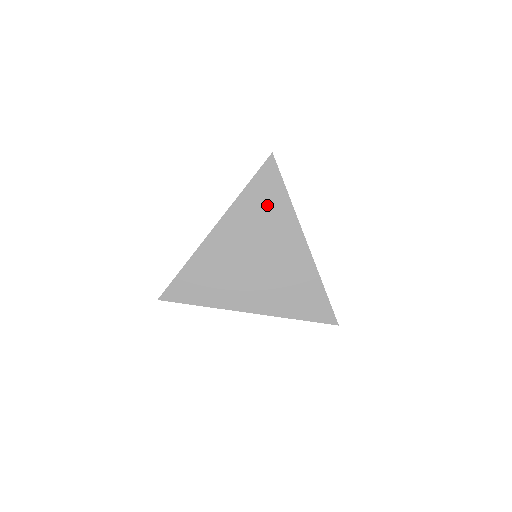
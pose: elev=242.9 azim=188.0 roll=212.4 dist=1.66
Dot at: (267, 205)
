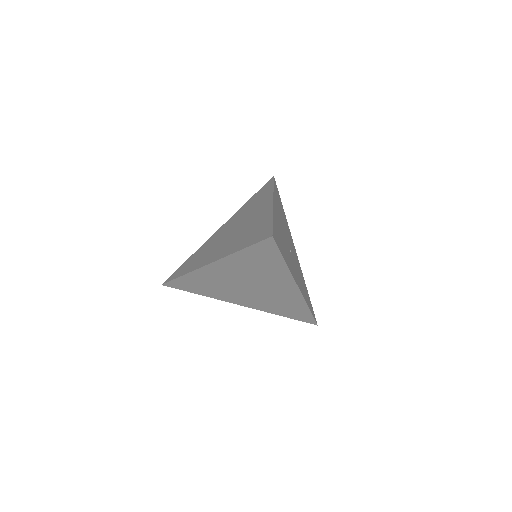
Dot at: (263, 264)
